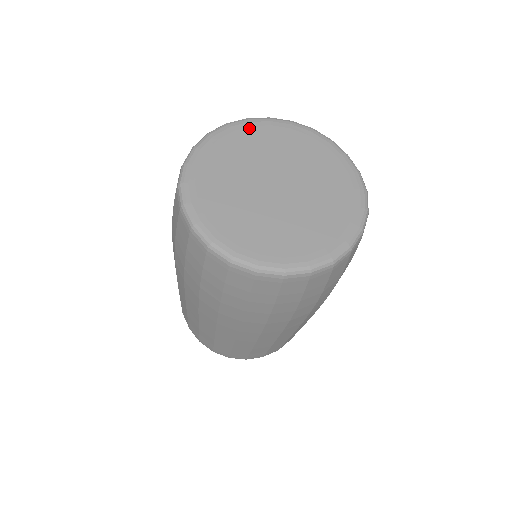
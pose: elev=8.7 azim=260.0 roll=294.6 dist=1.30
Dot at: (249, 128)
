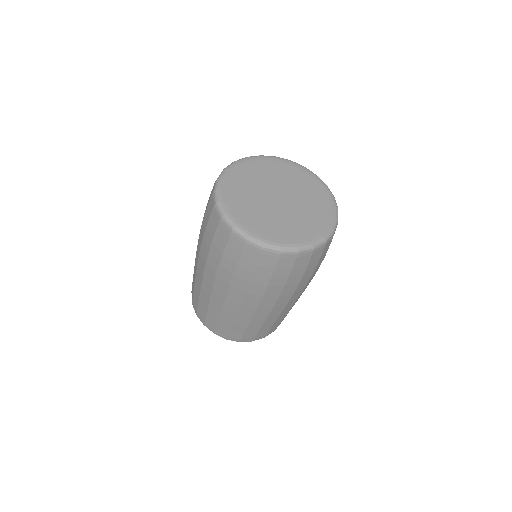
Dot at: (251, 163)
